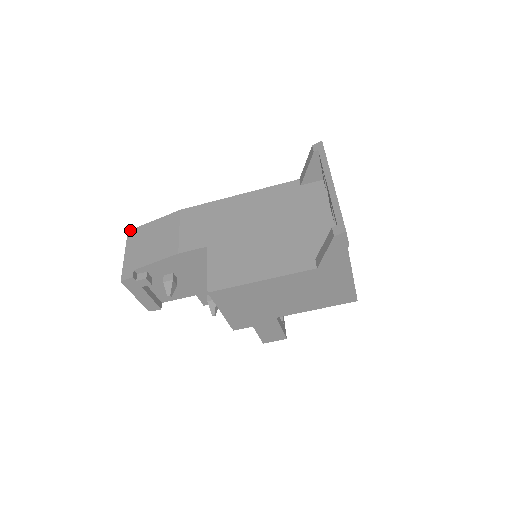
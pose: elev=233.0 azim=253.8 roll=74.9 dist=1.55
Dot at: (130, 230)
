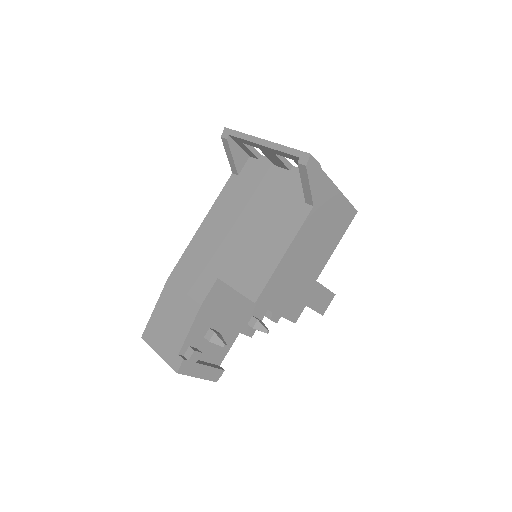
Dot at: (142, 335)
